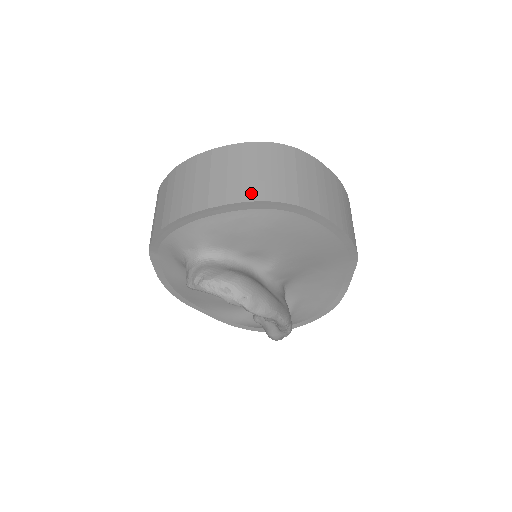
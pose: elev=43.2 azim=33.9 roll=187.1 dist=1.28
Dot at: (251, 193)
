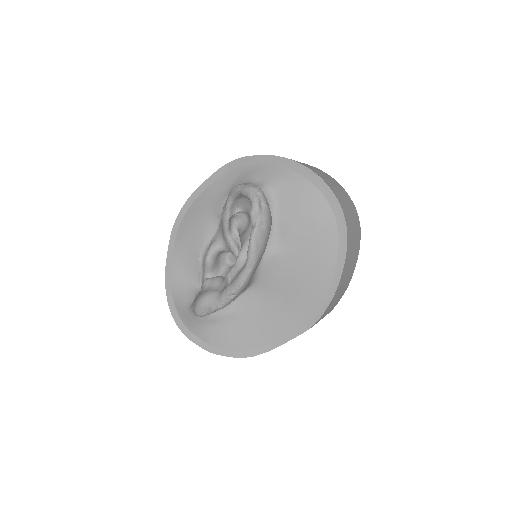
Dot at: (335, 192)
